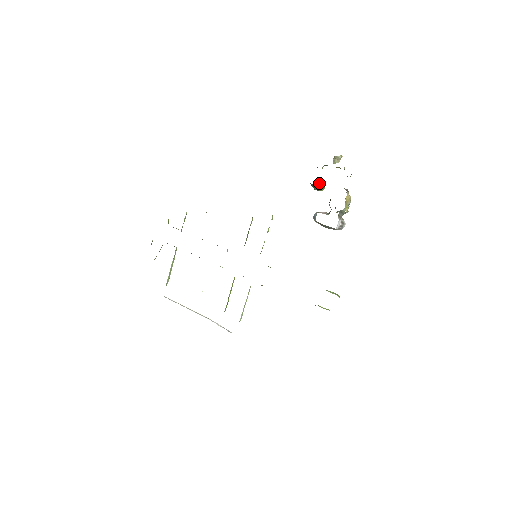
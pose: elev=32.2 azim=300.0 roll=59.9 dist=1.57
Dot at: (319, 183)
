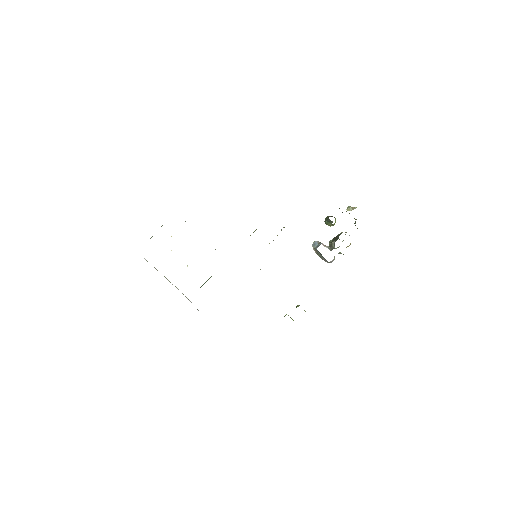
Dot at: (335, 222)
